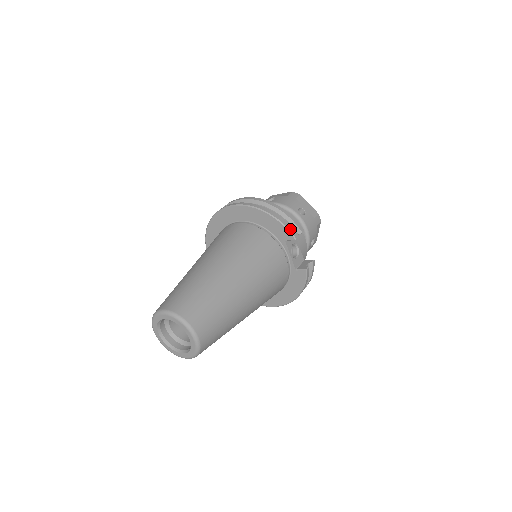
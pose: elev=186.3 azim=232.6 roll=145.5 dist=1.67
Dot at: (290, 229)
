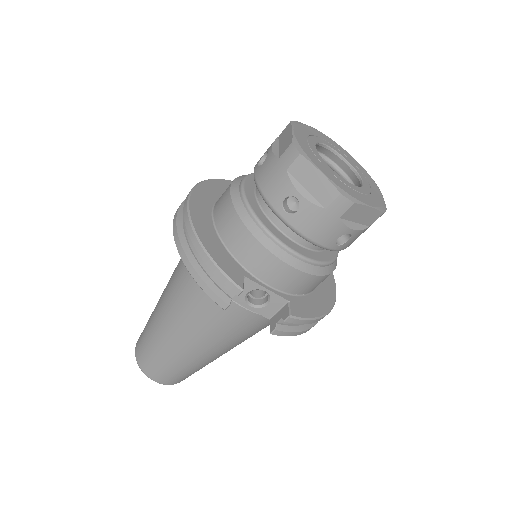
Dot at: (211, 295)
